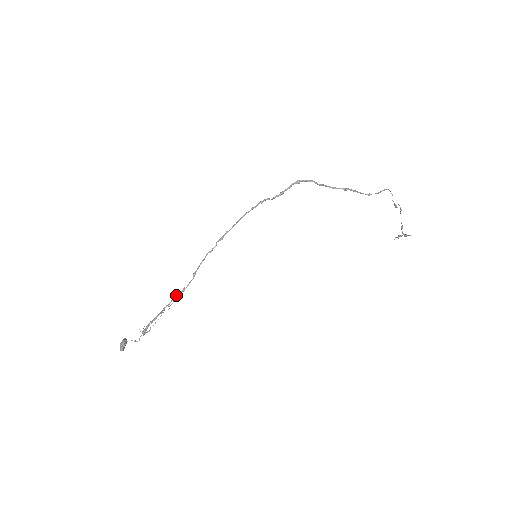
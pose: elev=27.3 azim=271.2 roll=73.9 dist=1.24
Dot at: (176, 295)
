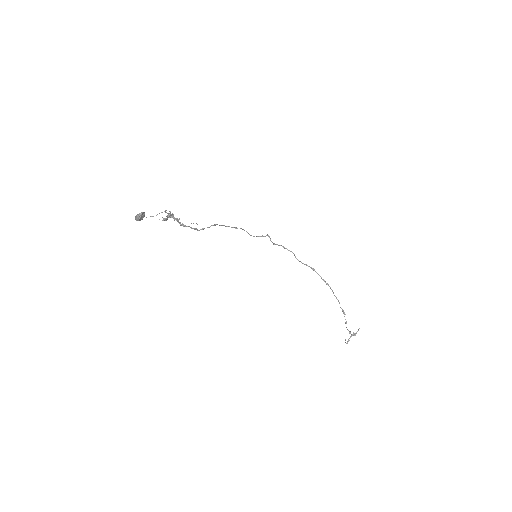
Dot at: (195, 228)
